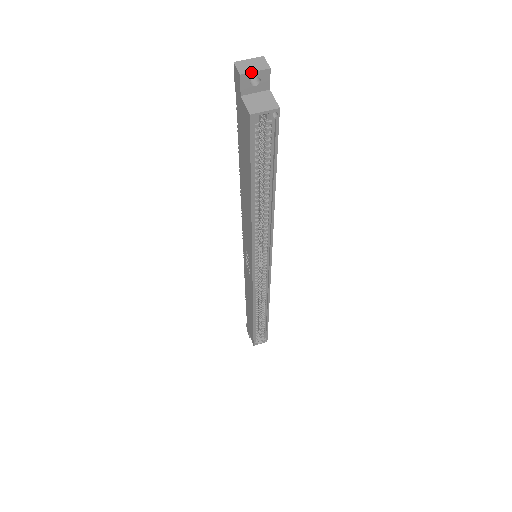
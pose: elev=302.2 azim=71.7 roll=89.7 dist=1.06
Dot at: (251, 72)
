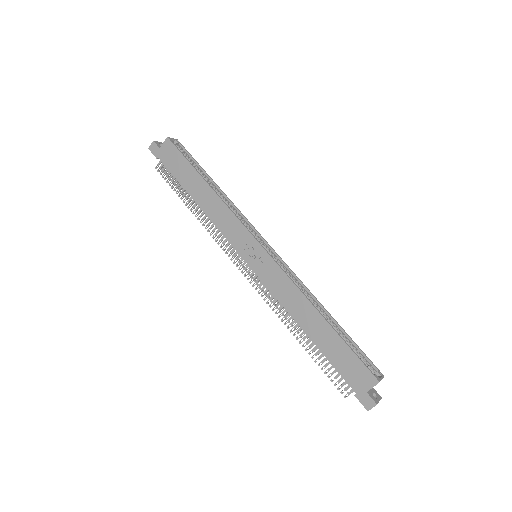
Dot at: (157, 142)
